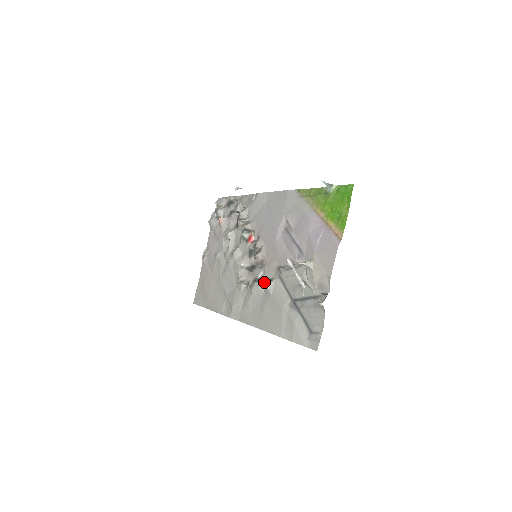
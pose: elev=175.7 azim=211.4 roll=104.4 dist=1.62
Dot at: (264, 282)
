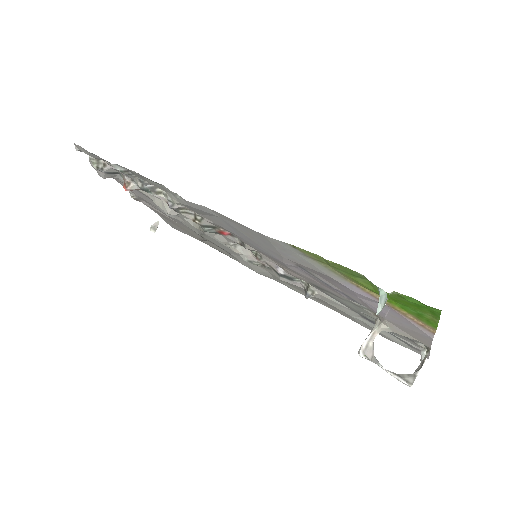
Dot at: (296, 282)
